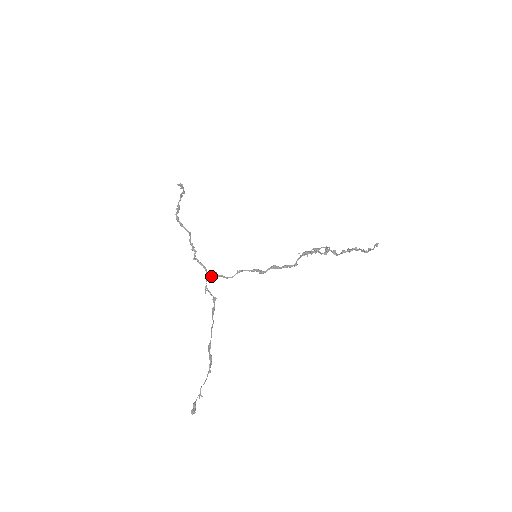
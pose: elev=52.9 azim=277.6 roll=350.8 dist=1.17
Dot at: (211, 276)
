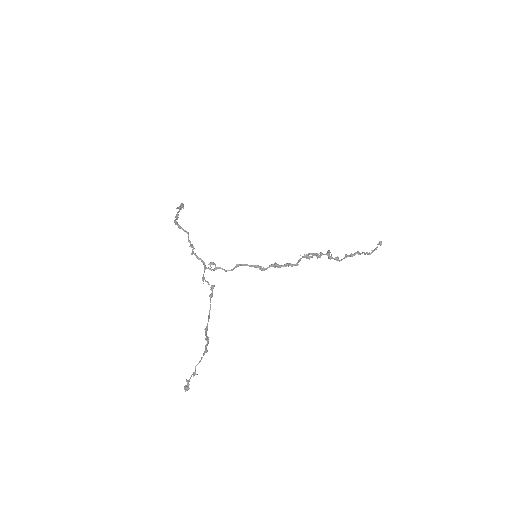
Dot at: (209, 268)
